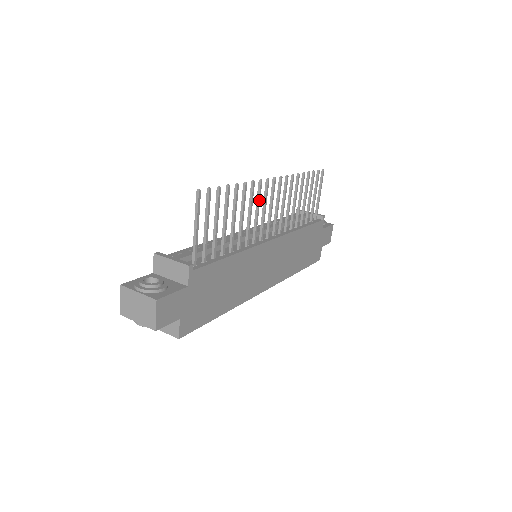
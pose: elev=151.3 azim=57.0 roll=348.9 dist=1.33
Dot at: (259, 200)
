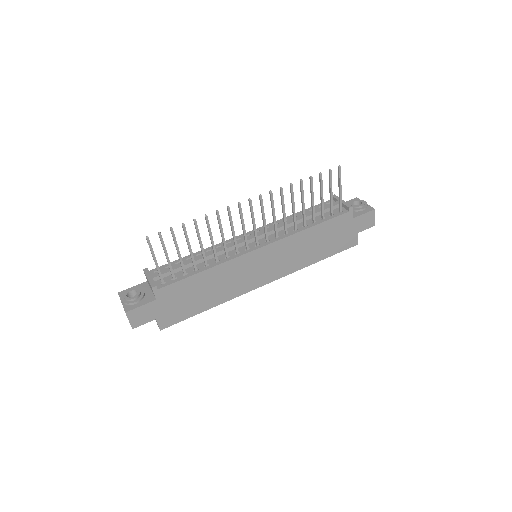
Dot at: (231, 222)
